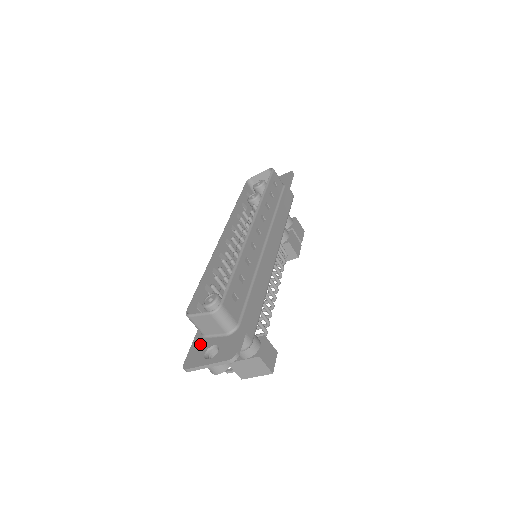
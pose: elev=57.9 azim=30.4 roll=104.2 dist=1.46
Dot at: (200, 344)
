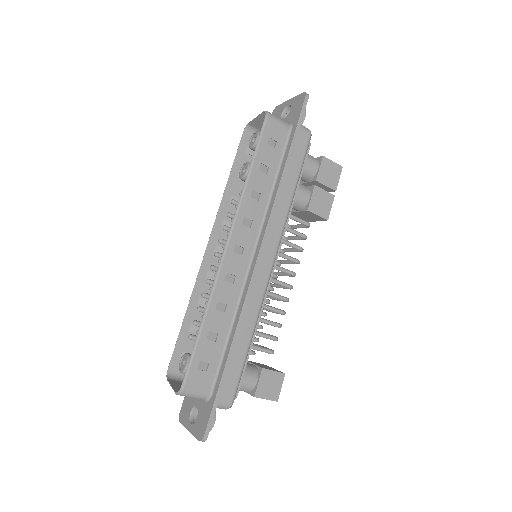
Dot at: occluded
